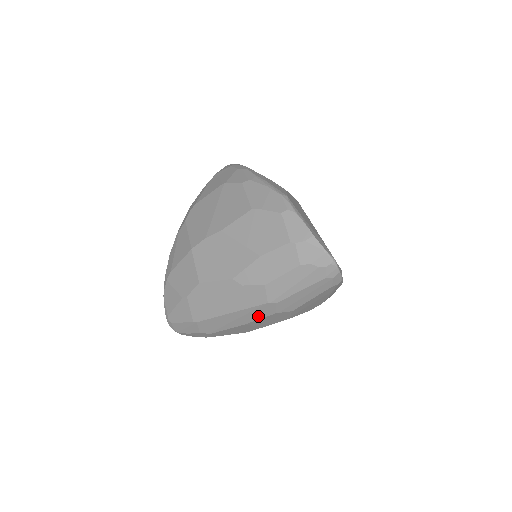
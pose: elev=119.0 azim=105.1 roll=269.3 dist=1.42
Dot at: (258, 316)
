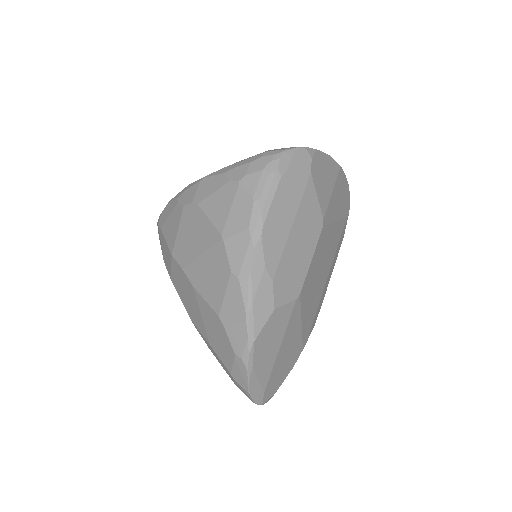
Dot at: occluded
